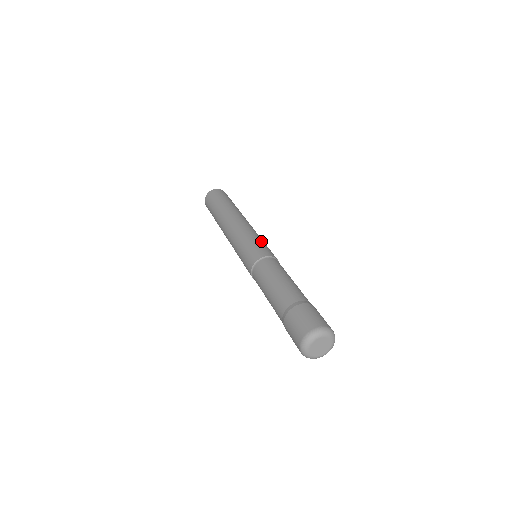
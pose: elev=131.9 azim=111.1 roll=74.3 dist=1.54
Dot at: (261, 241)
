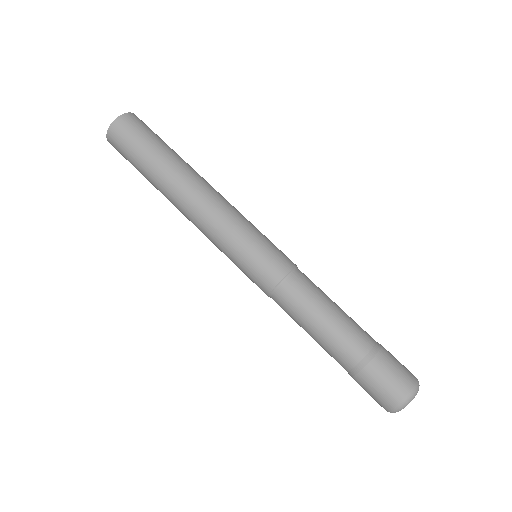
Dot at: occluded
